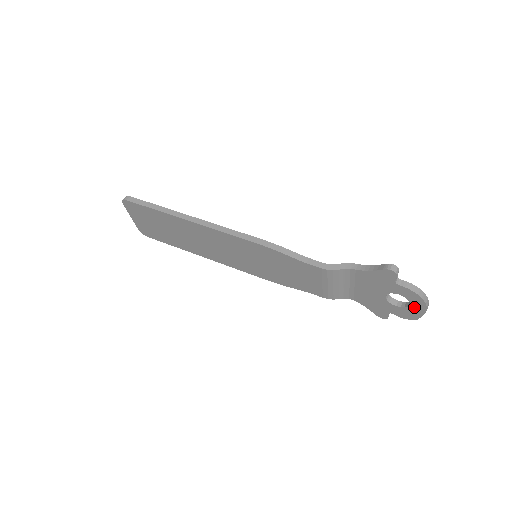
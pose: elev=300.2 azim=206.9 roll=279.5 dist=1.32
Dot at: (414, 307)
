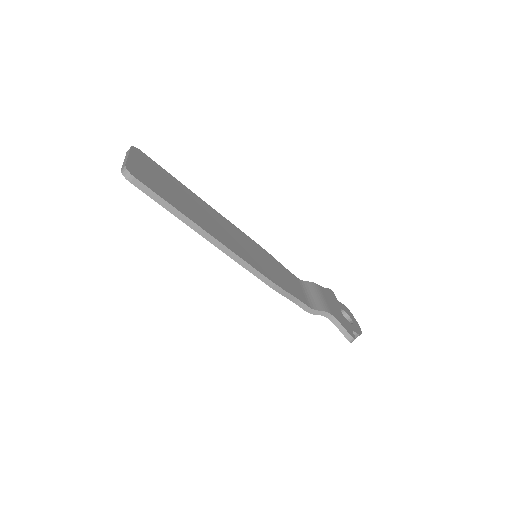
Dot at: occluded
